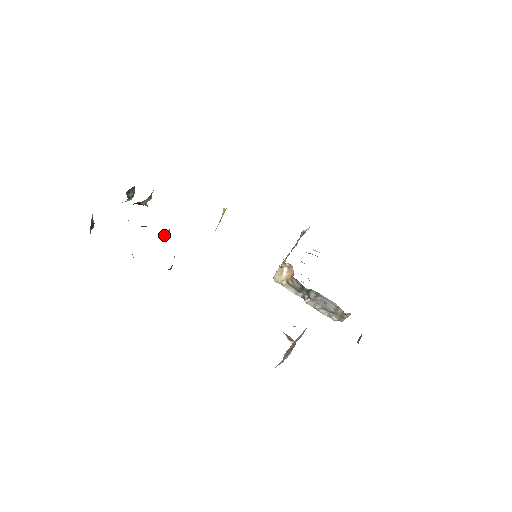
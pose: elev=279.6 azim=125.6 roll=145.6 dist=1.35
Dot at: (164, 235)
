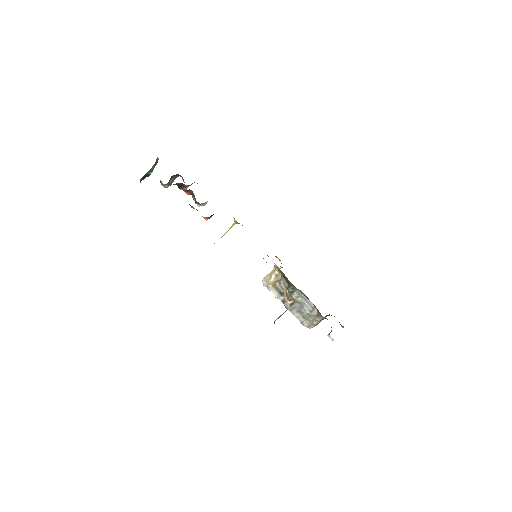
Dot at: (201, 205)
